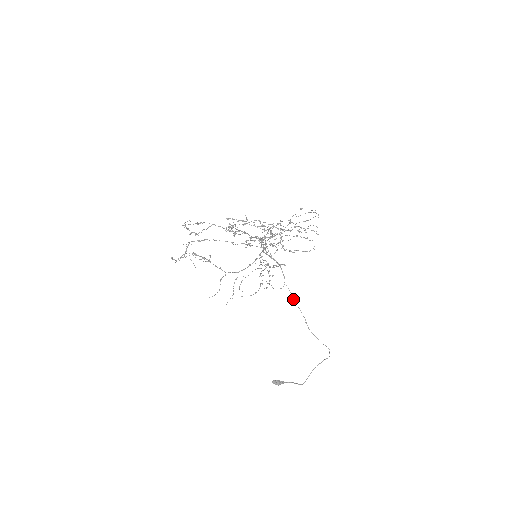
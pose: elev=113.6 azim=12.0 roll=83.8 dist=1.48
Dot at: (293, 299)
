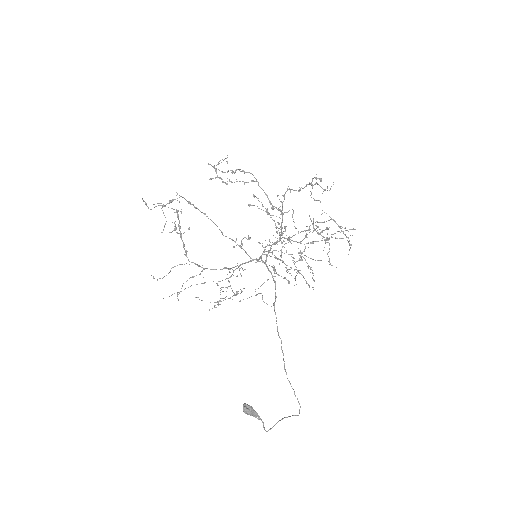
Dot at: (277, 326)
